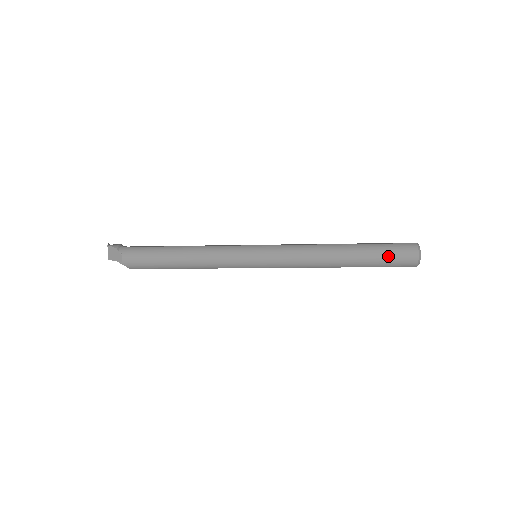
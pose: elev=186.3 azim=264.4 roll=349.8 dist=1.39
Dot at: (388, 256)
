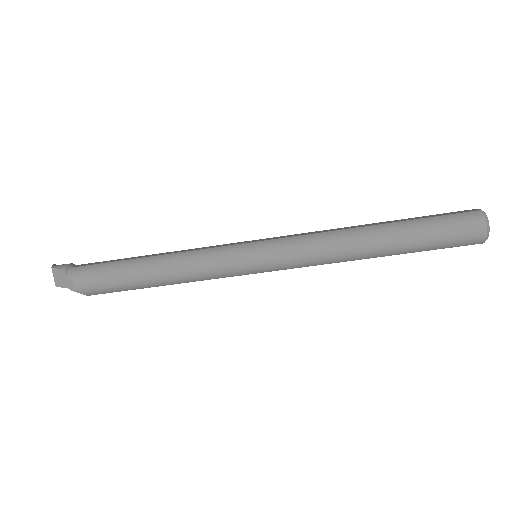
Dot at: (443, 234)
